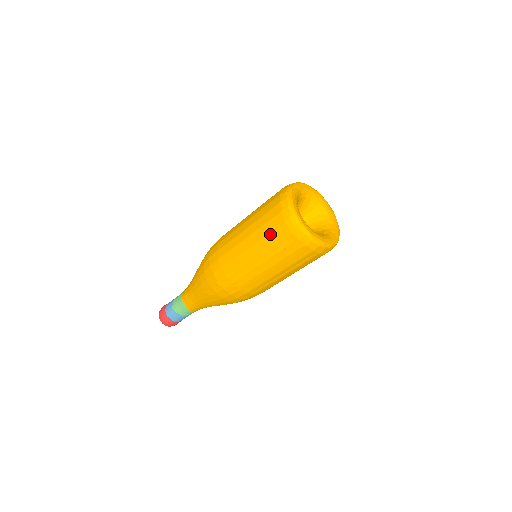
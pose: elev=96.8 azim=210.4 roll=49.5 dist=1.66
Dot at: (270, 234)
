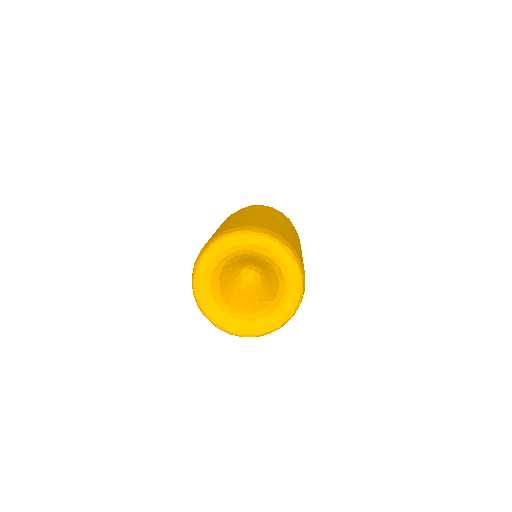
Dot at: occluded
